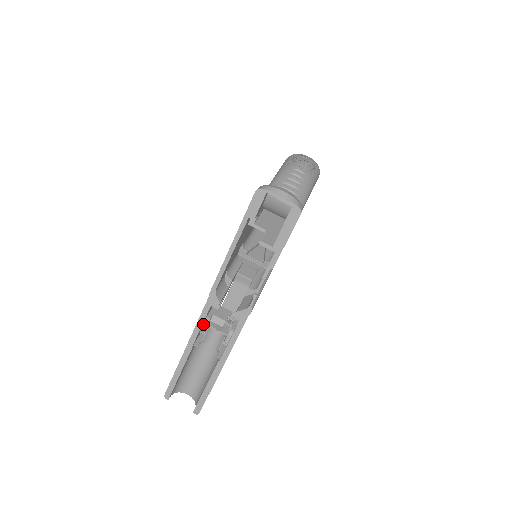
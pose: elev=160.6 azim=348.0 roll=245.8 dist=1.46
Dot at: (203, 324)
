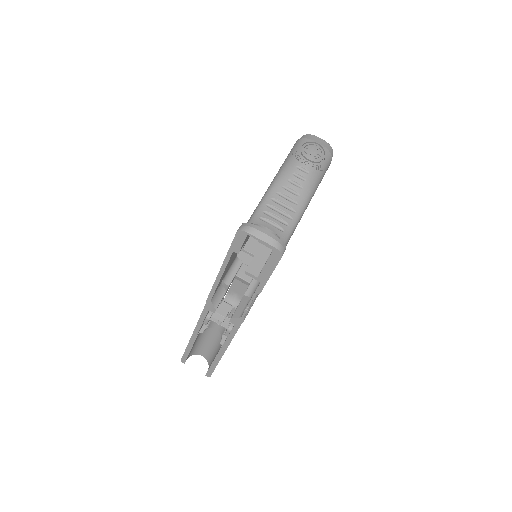
Dot at: (205, 320)
